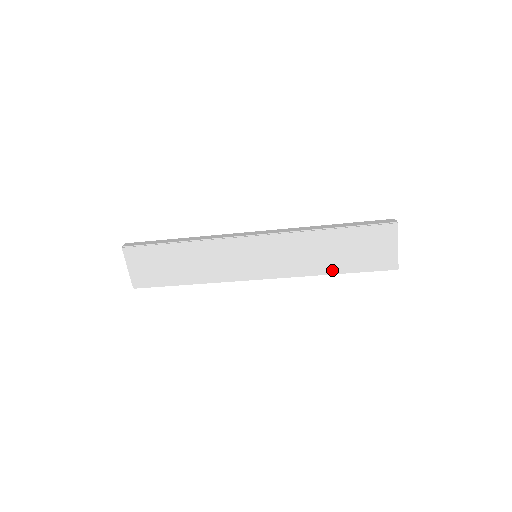
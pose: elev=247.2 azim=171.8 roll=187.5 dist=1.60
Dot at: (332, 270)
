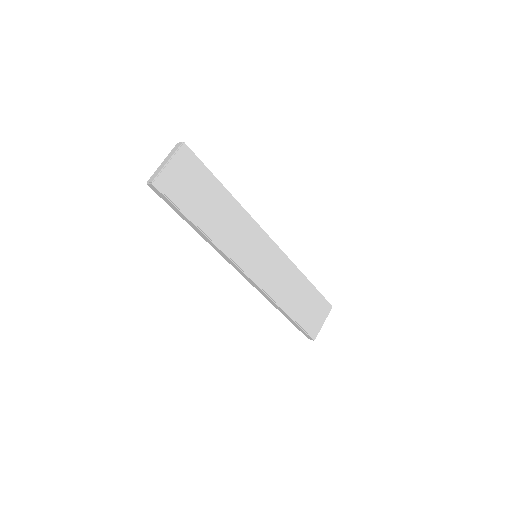
Dot at: (289, 310)
